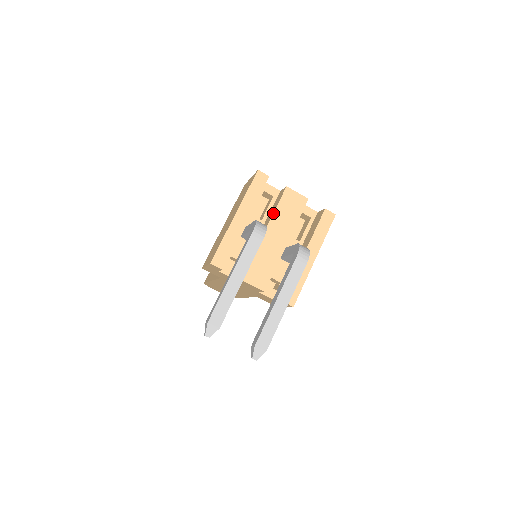
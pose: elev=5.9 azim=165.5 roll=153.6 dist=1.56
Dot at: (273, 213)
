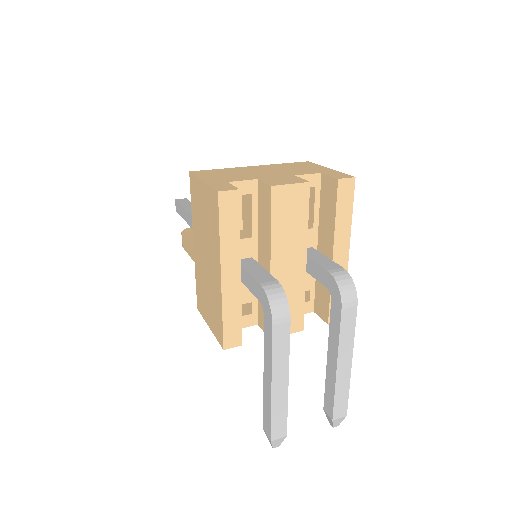
Dot at: (270, 237)
